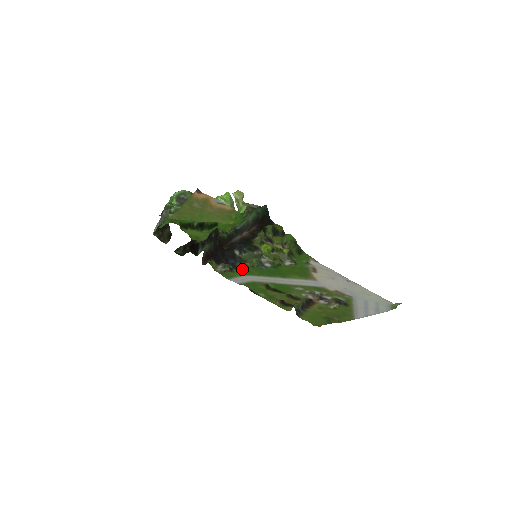
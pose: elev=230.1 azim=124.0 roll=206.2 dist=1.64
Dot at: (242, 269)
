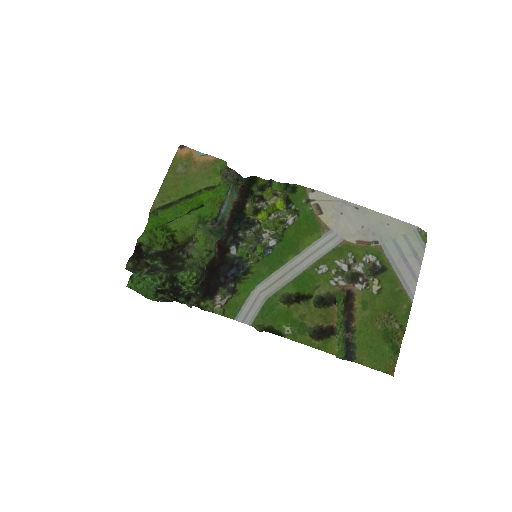
Dot at: (247, 276)
